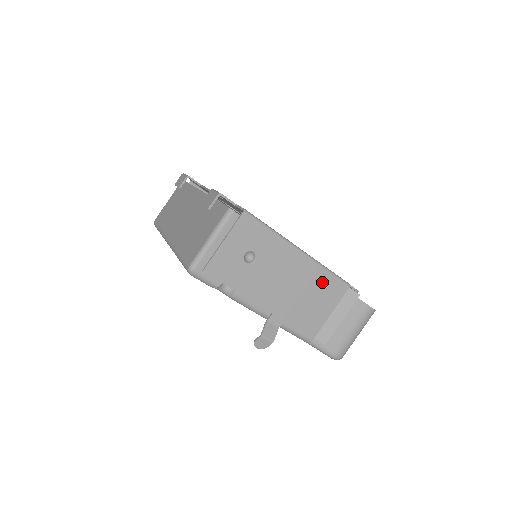
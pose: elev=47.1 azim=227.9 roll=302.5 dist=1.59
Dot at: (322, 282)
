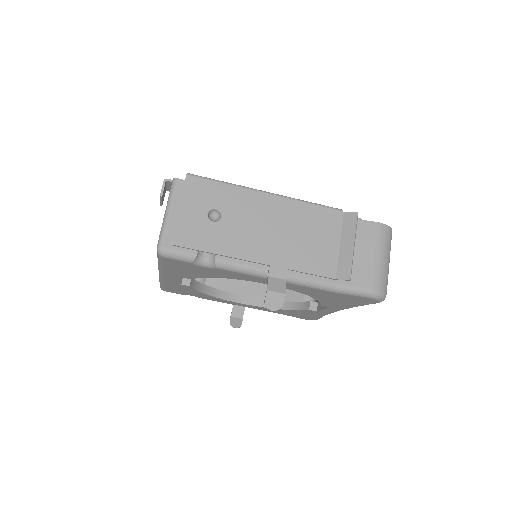
Dot at: (308, 216)
